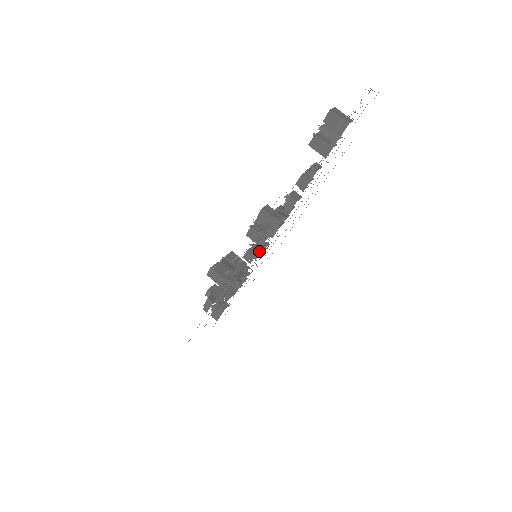
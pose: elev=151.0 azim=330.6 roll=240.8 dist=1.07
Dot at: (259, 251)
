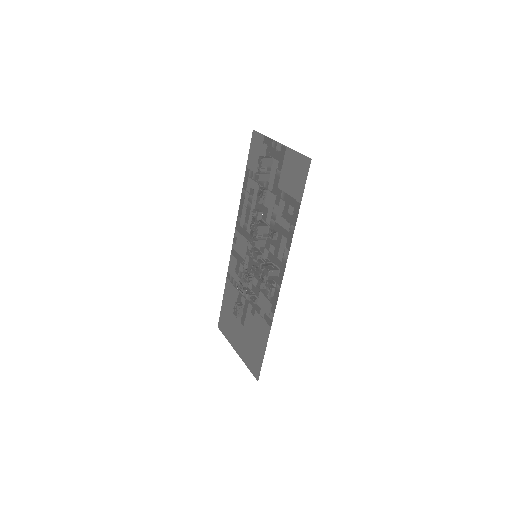
Dot at: (259, 251)
